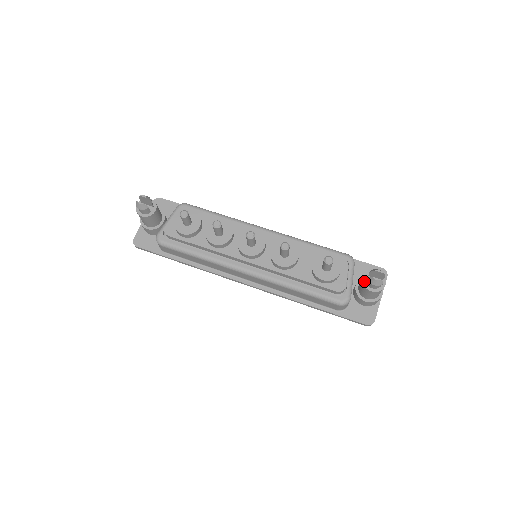
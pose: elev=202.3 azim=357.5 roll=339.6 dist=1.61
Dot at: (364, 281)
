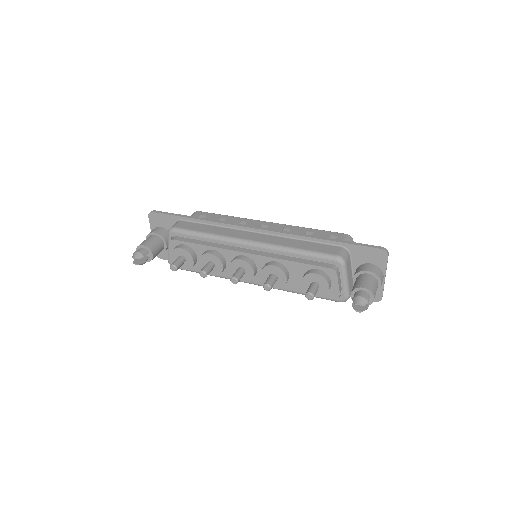
Dot at: occluded
